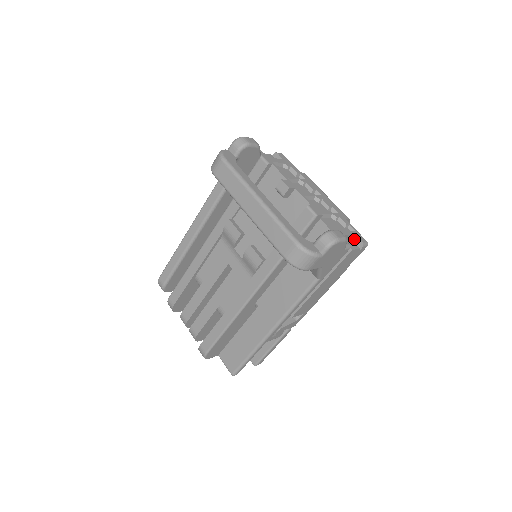
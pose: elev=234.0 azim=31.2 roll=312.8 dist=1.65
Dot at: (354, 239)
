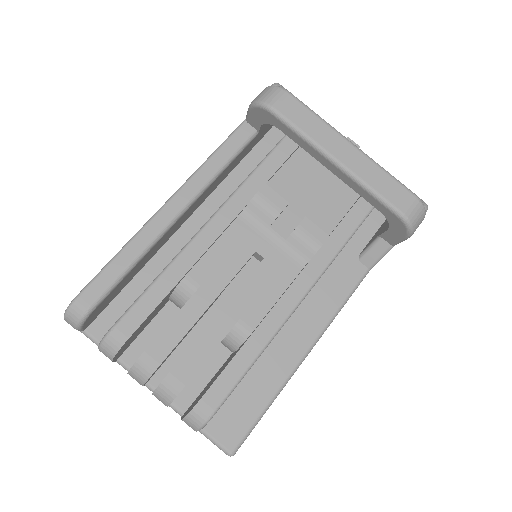
Dot at: occluded
